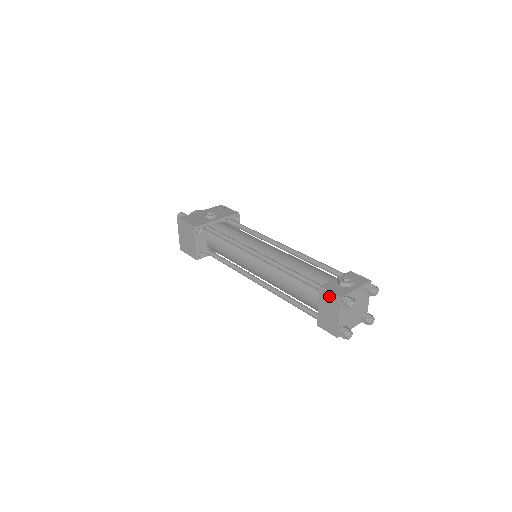
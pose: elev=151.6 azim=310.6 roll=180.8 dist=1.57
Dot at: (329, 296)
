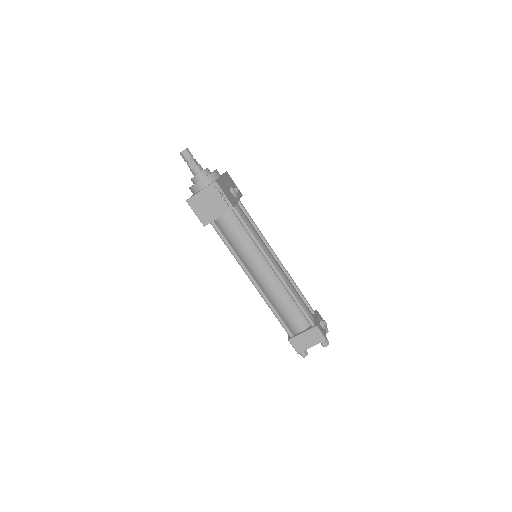
Dot at: (319, 334)
